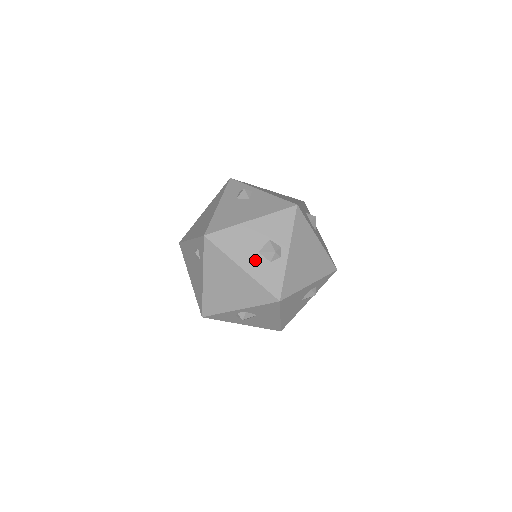
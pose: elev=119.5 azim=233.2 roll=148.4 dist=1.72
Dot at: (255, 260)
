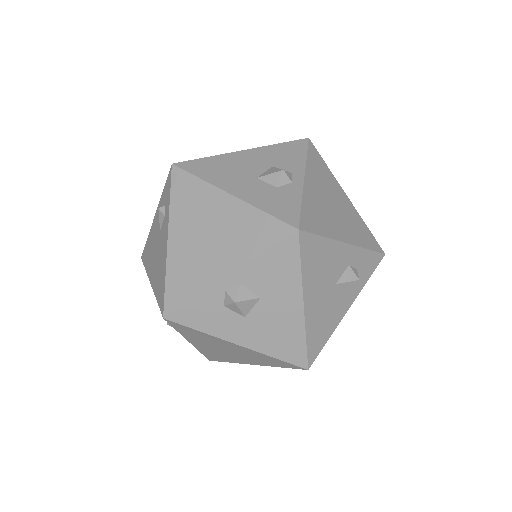
Dot at: (252, 185)
